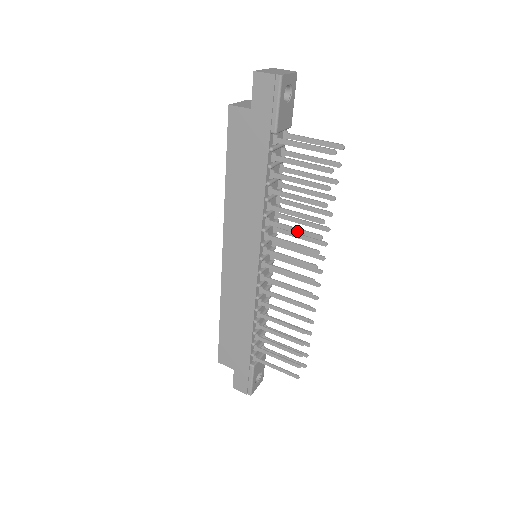
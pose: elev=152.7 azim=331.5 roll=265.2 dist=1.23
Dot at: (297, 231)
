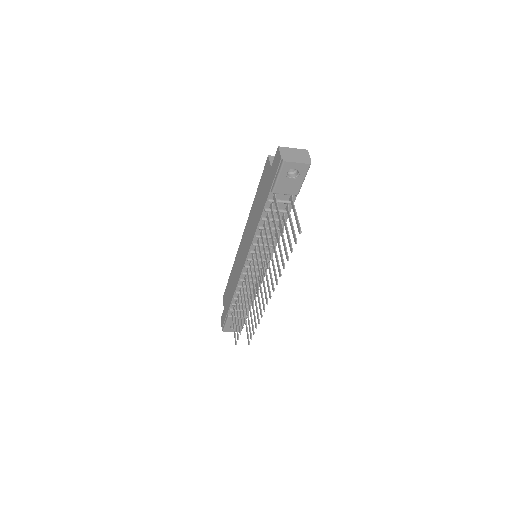
Dot at: (261, 260)
